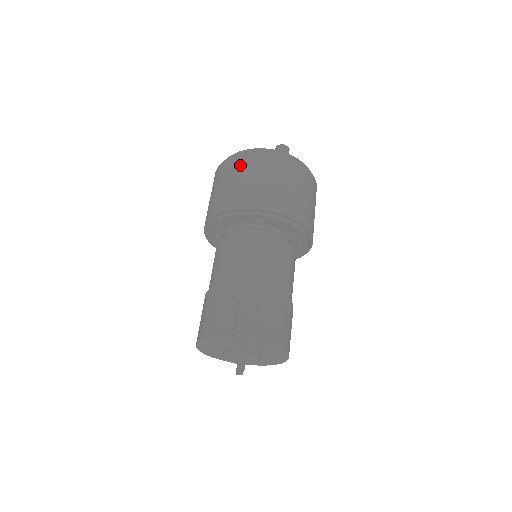
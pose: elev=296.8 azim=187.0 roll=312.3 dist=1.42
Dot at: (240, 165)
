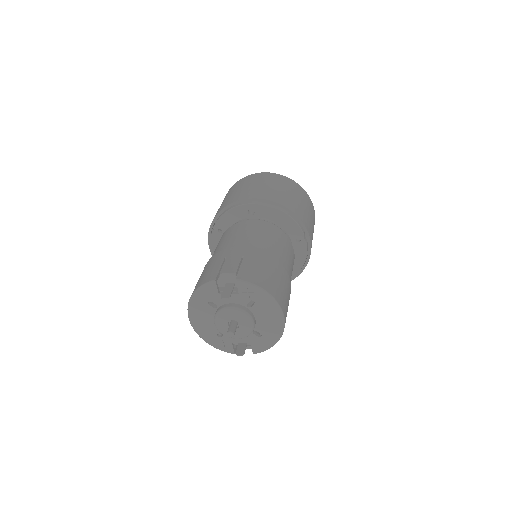
Dot at: (236, 185)
